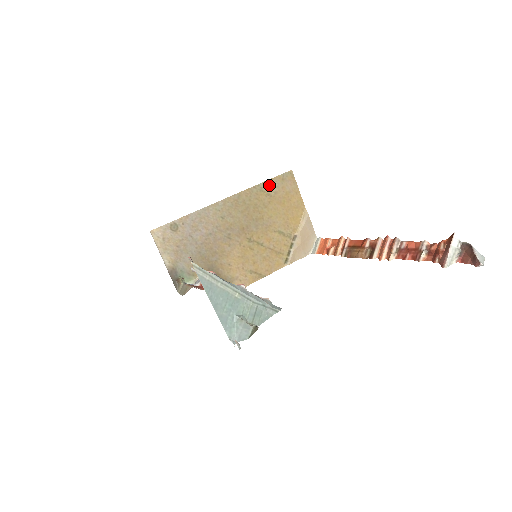
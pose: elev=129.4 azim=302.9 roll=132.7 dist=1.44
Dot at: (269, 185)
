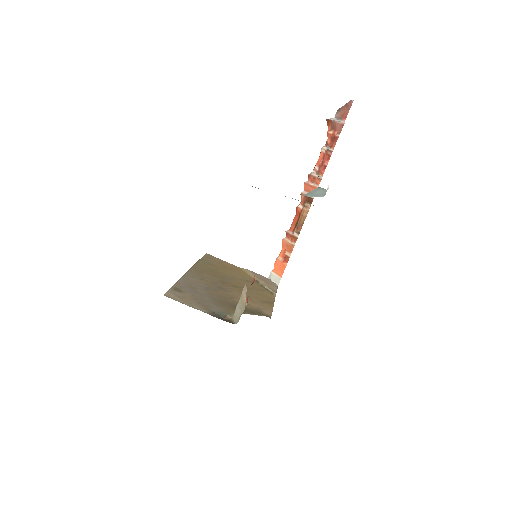
Dot at: (204, 261)
